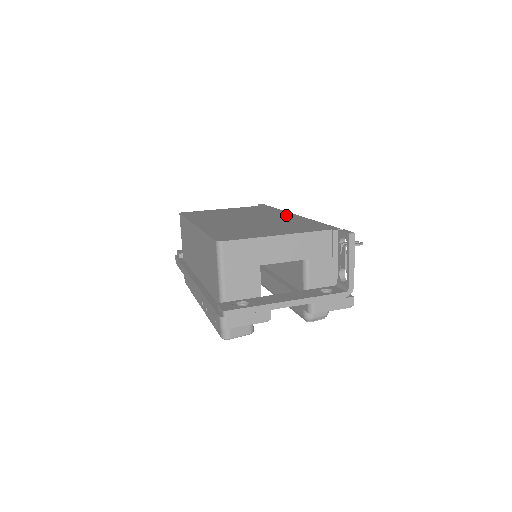
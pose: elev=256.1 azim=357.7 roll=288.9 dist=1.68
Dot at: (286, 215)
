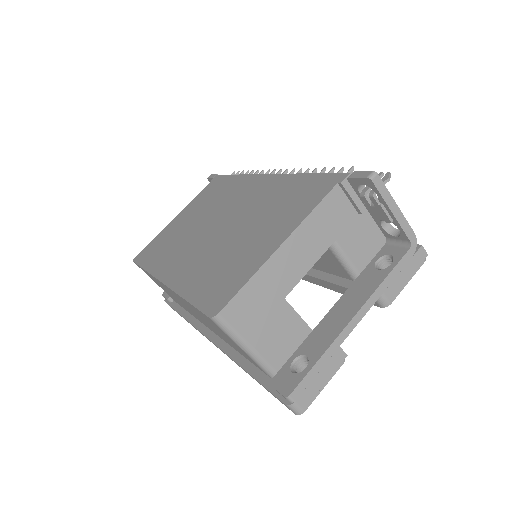
Dot at: (255, 184)
